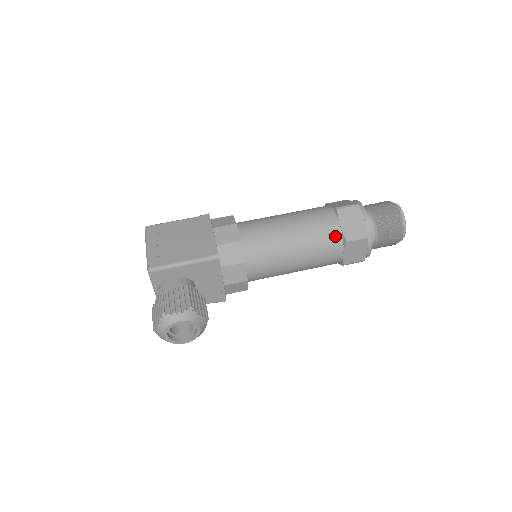
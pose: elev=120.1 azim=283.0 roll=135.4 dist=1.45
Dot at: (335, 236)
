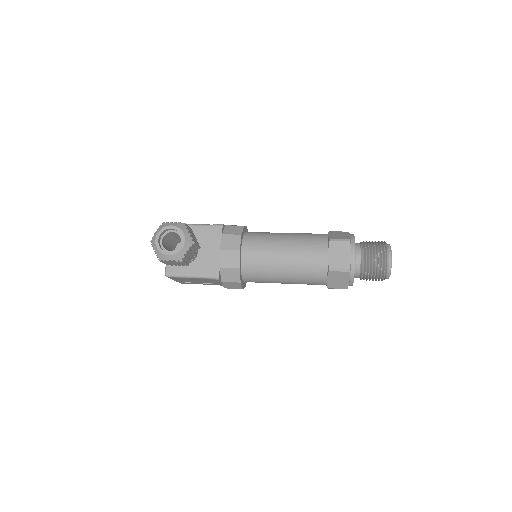
Dot at: (322, 239)
